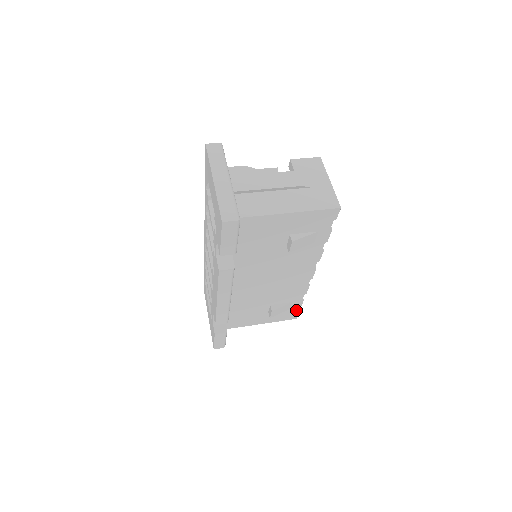
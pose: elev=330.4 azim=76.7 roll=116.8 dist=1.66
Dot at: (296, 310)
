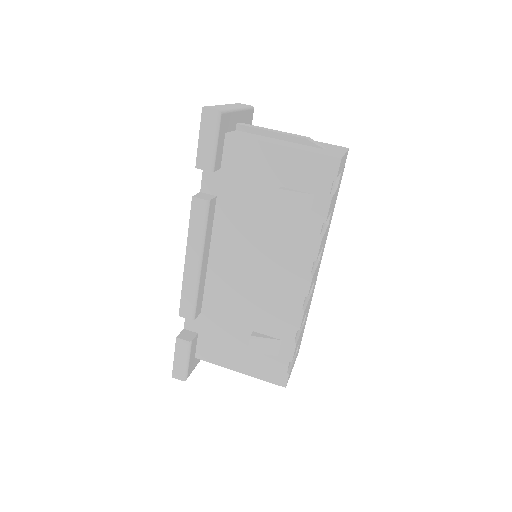
Dot at: (286, 365)
